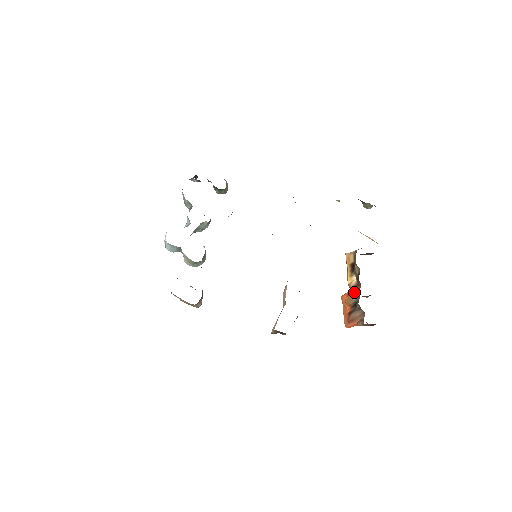
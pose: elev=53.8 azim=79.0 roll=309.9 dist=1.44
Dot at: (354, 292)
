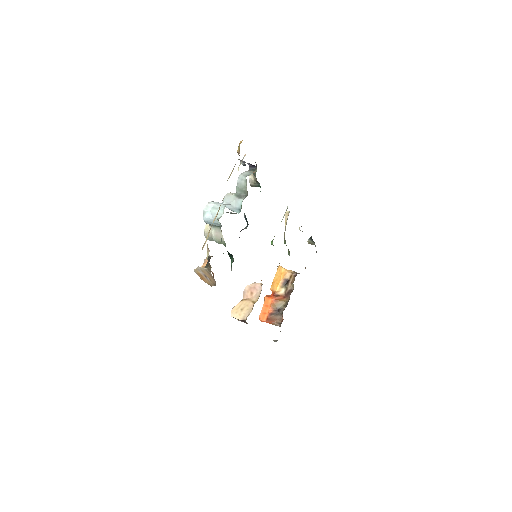
Dot at: (281, 301)
